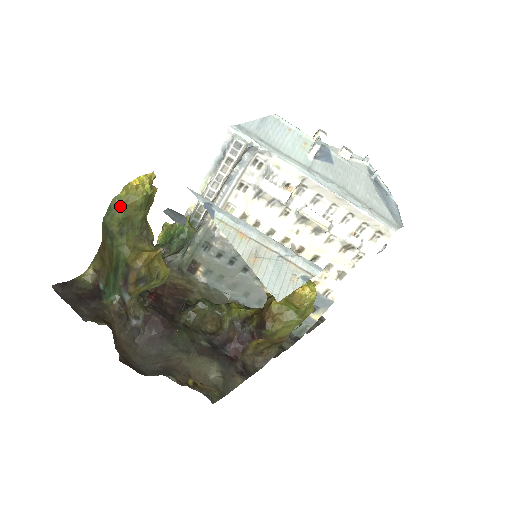
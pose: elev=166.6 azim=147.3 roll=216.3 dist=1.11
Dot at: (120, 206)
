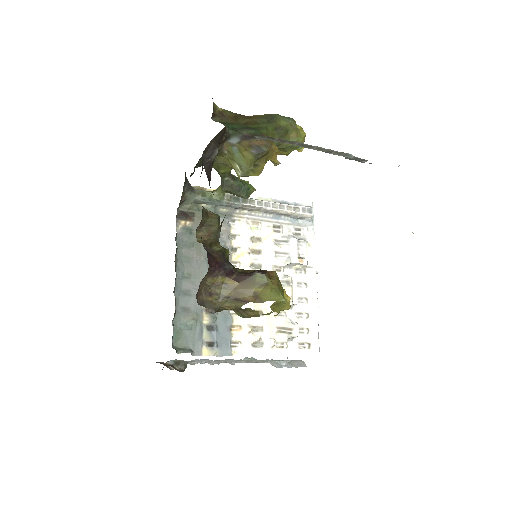
Dot at: (293, 125)
